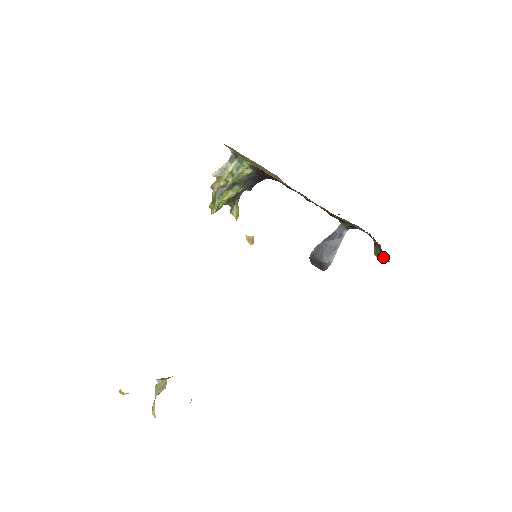
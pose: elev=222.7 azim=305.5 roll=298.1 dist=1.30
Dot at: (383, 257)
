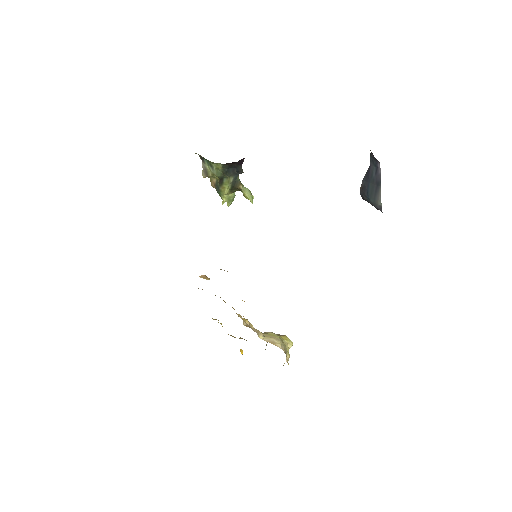
Dot at: occluded
